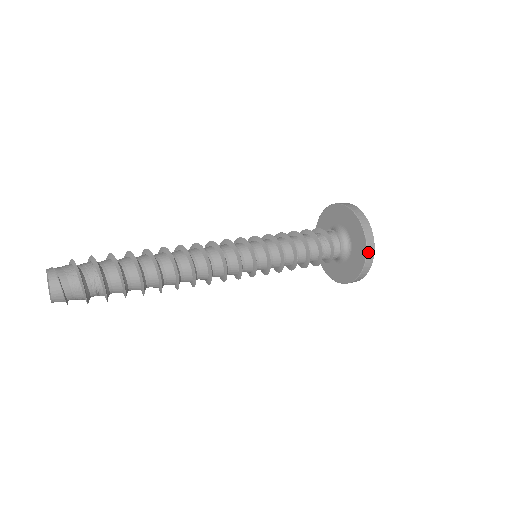
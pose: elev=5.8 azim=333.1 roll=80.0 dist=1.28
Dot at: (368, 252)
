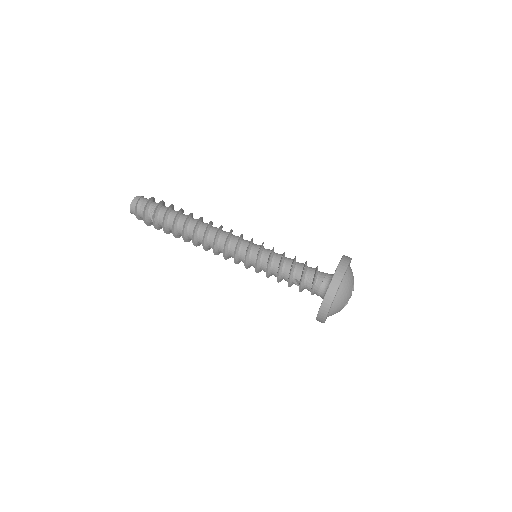
Dot at: (336, 273)
